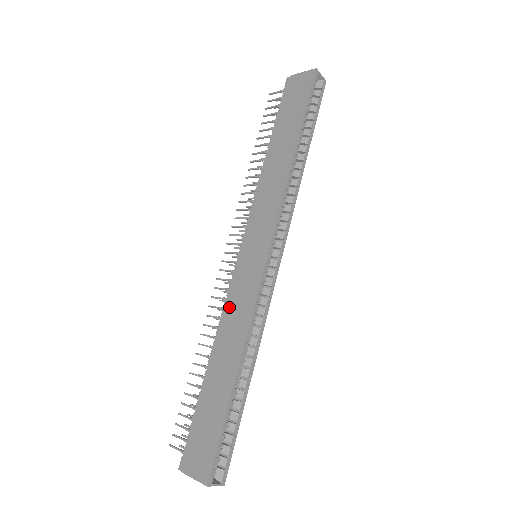
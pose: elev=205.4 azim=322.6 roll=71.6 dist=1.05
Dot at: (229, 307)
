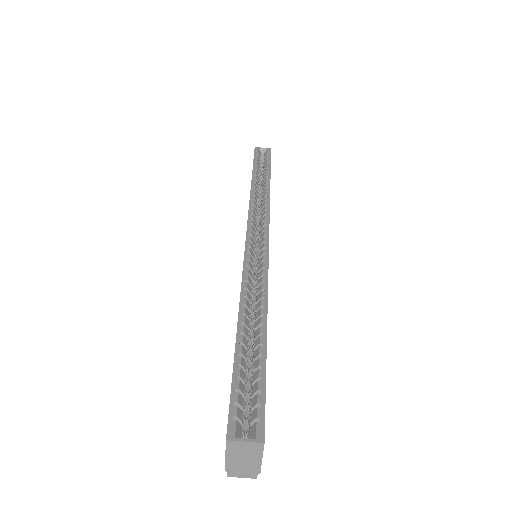
Dot at: occluded
